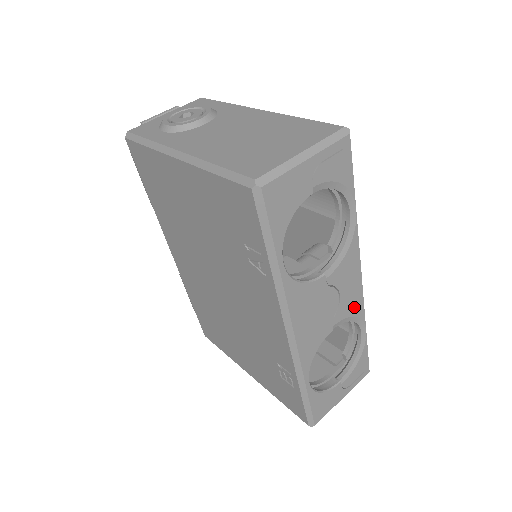
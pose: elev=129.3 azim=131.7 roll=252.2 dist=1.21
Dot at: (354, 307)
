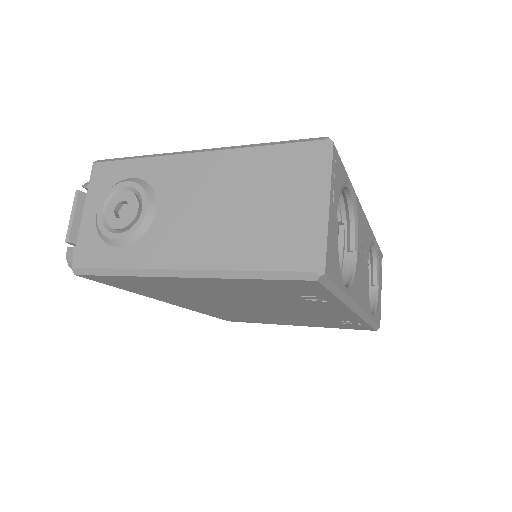
Dot at: (369, 238)
